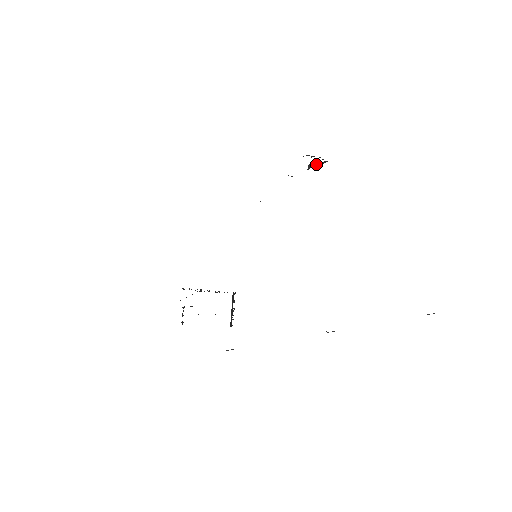
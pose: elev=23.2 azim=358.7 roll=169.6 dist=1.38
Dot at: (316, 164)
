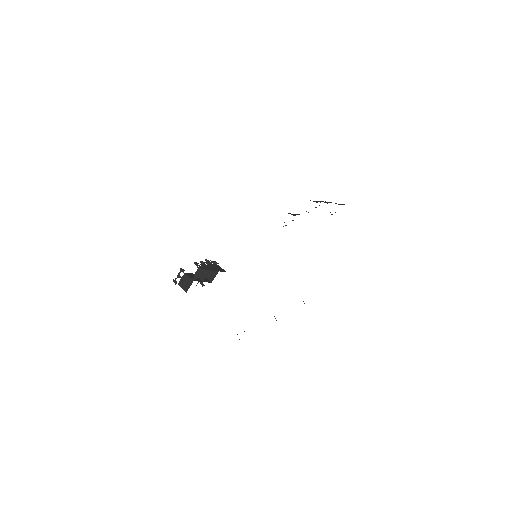
Dot at: occluded
